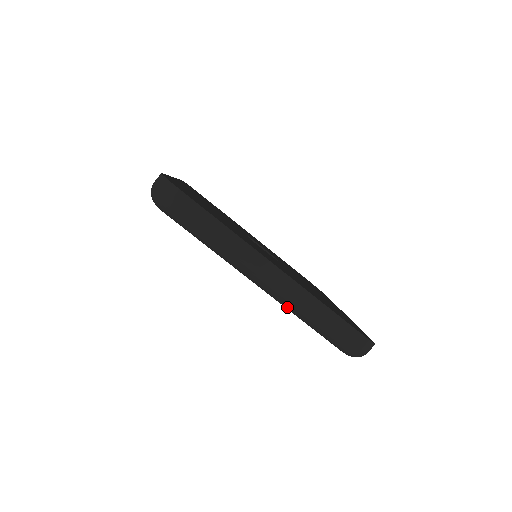
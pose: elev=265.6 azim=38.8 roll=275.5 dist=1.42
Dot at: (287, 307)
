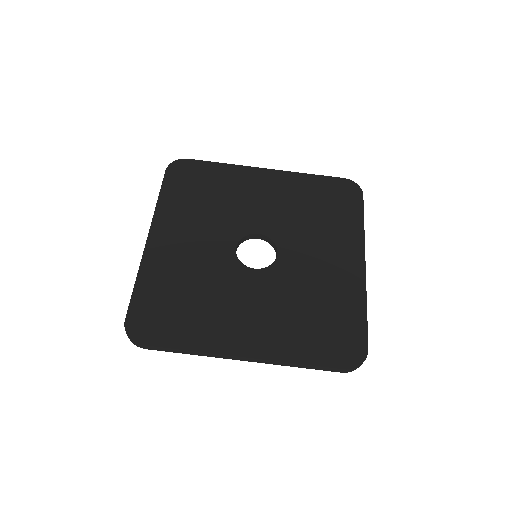
Dot at: occluded
